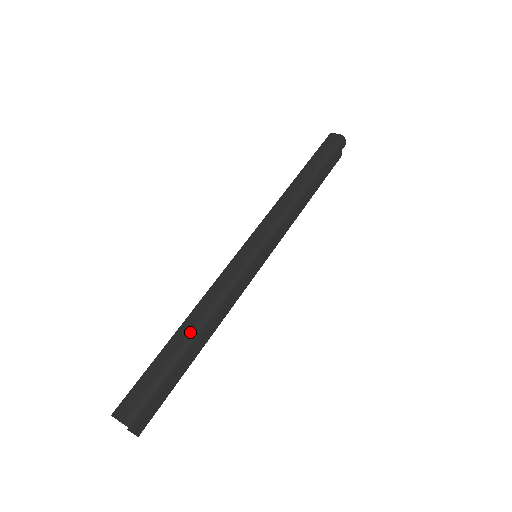
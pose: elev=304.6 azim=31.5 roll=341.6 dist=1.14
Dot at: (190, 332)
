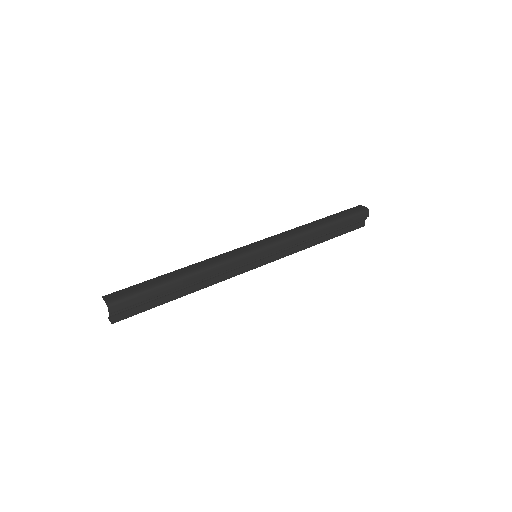
Dot at: (180, 274)
